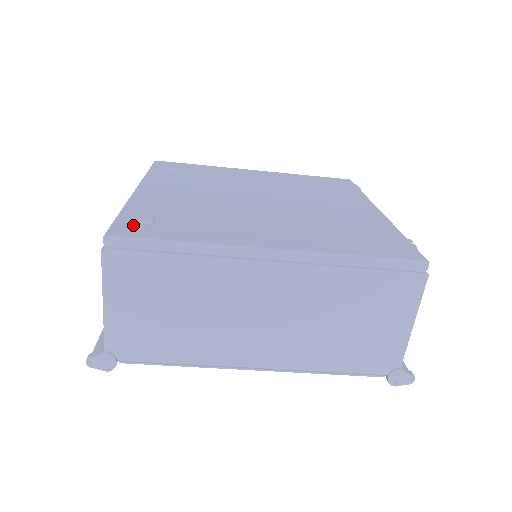
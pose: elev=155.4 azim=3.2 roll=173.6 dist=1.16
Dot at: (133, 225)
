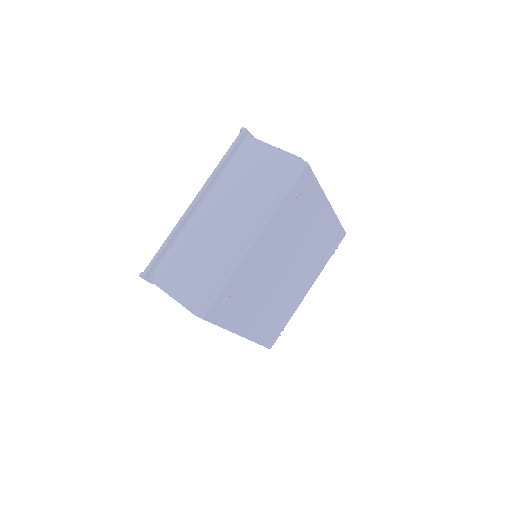
Dot at: (219, 306)
